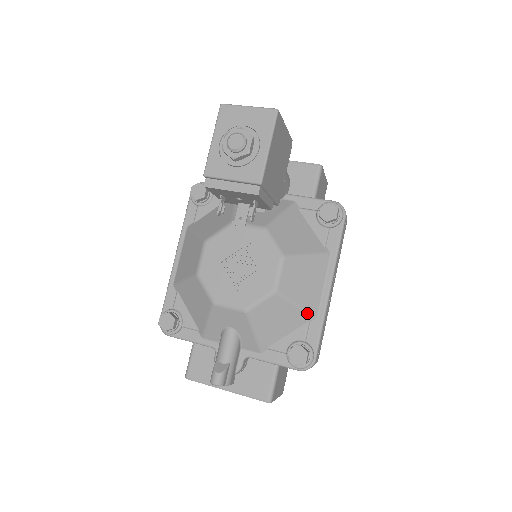
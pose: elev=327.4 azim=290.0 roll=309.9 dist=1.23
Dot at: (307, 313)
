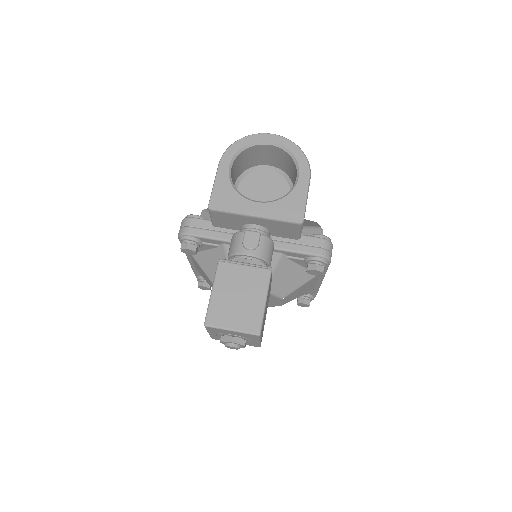
Dot at: occluded
